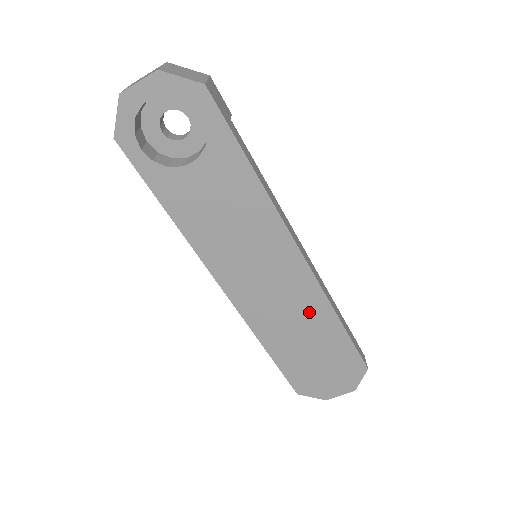
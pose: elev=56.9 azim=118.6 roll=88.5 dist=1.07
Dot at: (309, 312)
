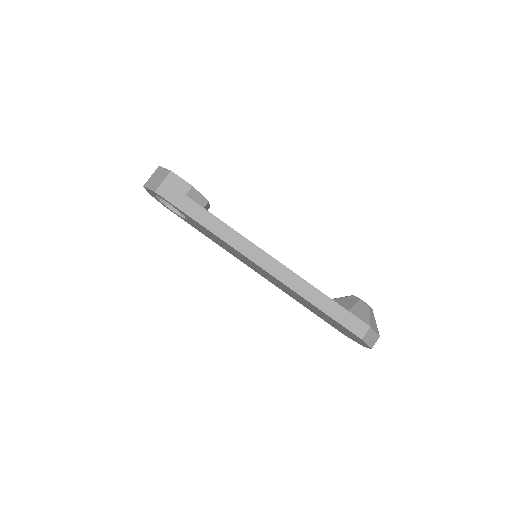
Dot at: (296, 295)
